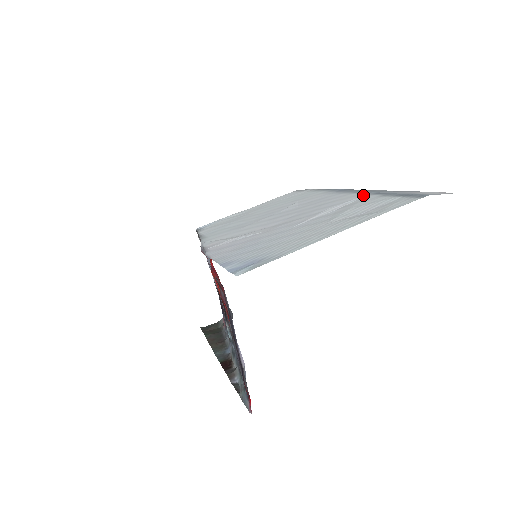
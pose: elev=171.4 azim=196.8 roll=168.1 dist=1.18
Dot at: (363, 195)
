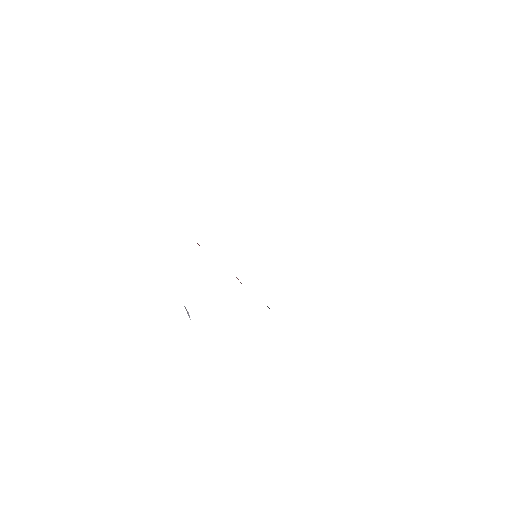
Dot at: occluded
